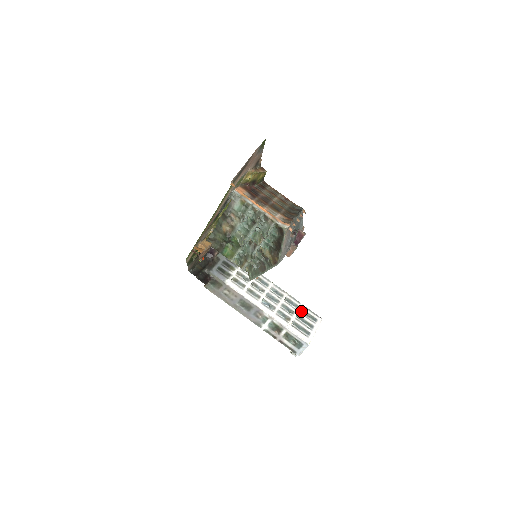
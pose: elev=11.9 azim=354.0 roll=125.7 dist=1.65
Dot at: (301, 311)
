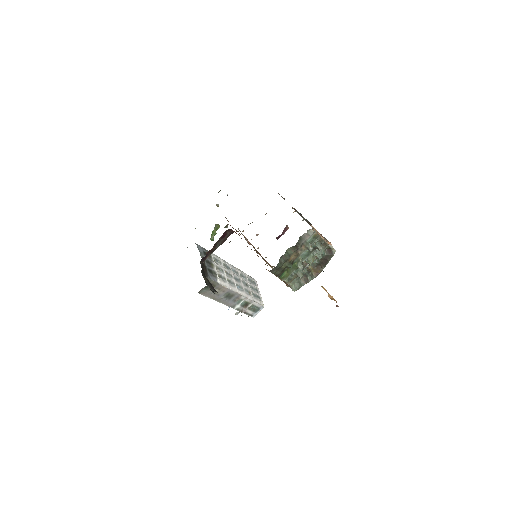
Dot at: (248, 280)
